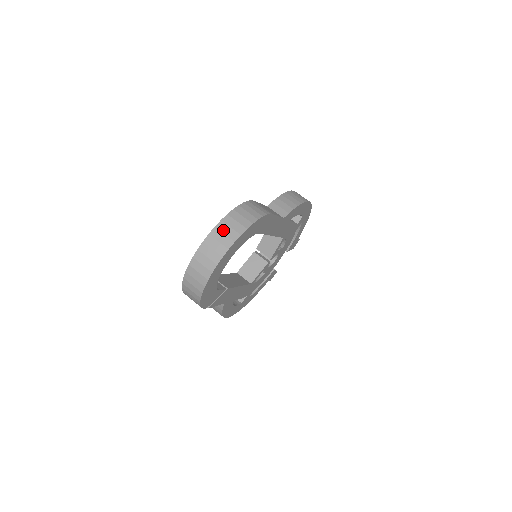
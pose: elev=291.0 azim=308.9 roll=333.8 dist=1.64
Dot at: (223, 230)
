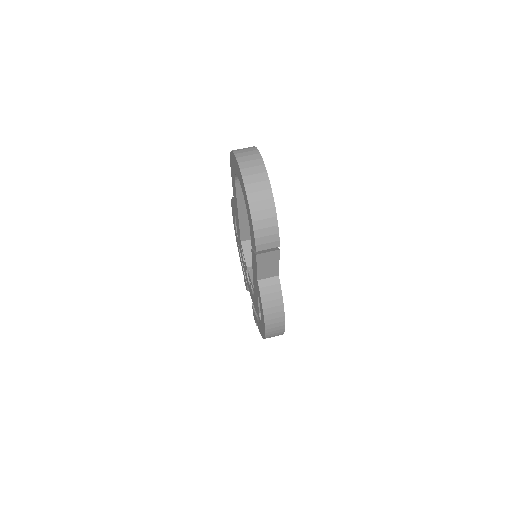
Dot at: (242, 152)
